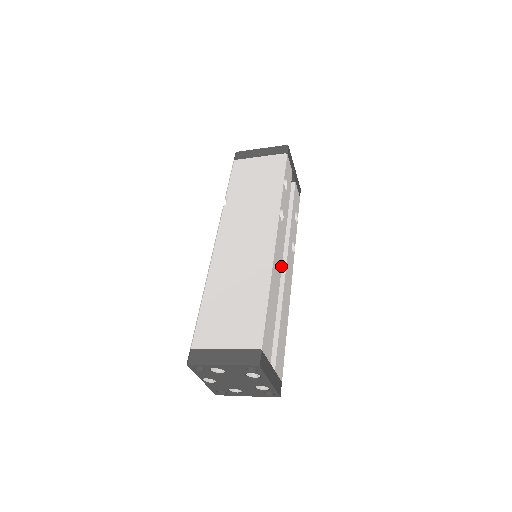
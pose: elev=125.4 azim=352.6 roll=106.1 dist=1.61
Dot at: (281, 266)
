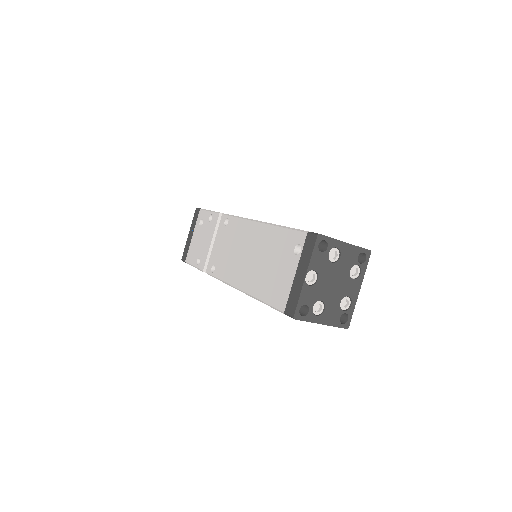
Dot at: occluded
